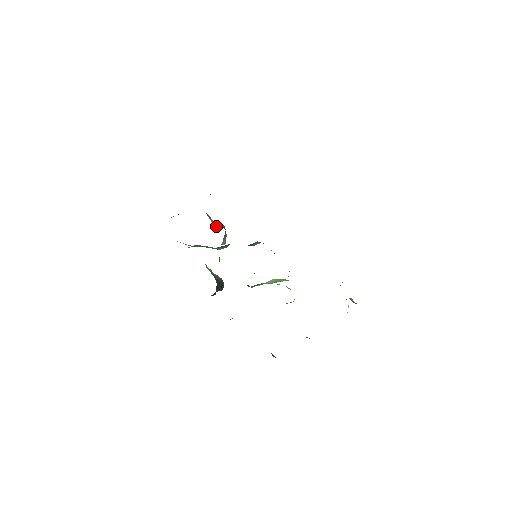
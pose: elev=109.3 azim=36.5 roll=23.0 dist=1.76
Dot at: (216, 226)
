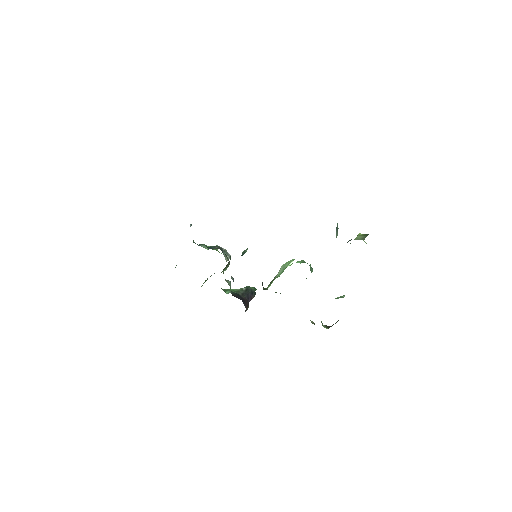
Dot at: occluded
